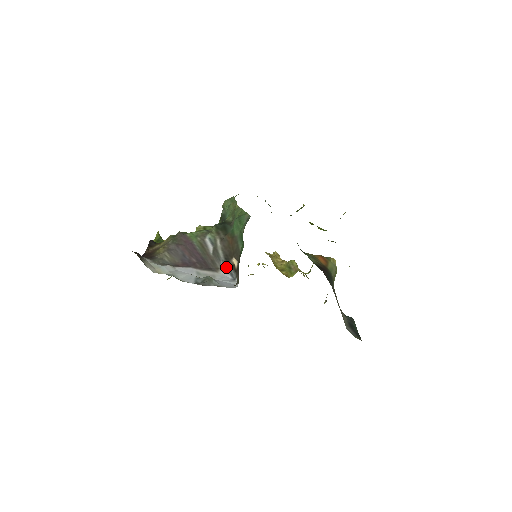
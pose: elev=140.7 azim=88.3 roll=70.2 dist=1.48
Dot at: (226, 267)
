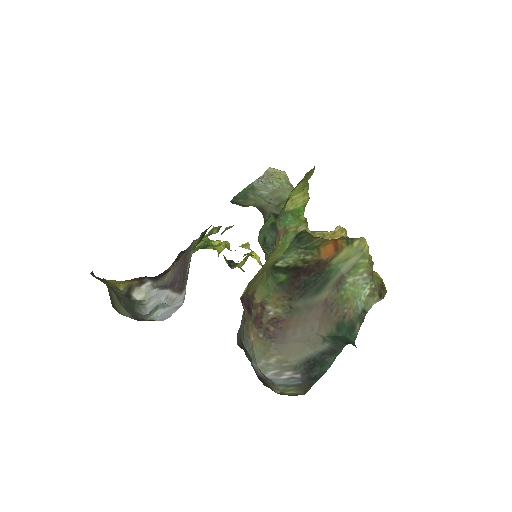
Dot at: (185, 288)
